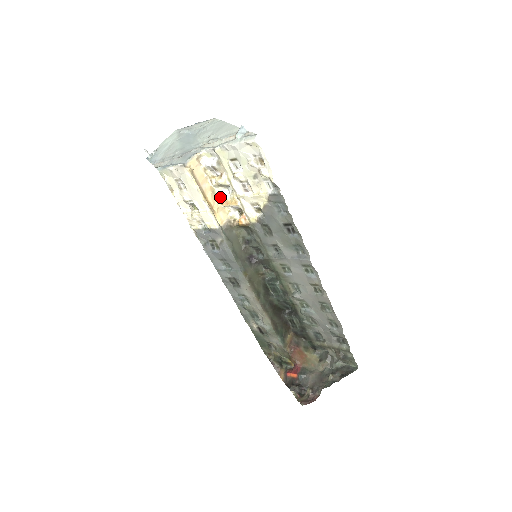
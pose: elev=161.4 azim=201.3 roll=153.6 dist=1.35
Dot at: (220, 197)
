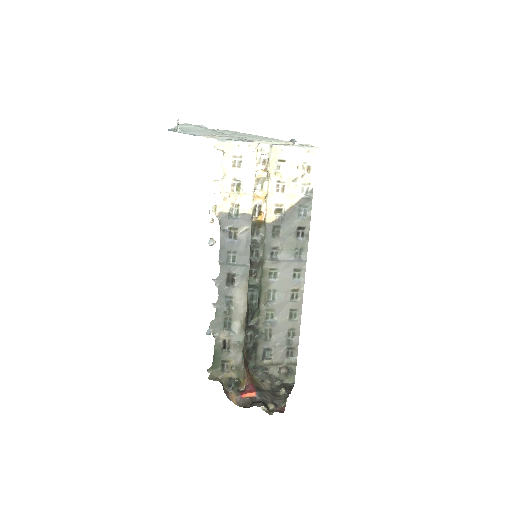
Dot at: occluded
